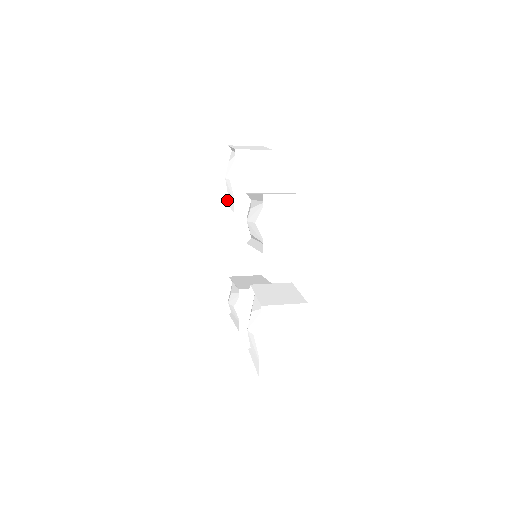
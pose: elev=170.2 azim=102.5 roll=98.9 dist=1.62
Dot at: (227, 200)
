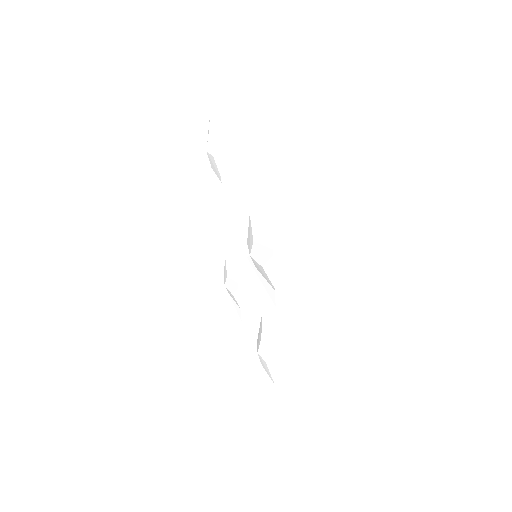
Dot at: occluded
